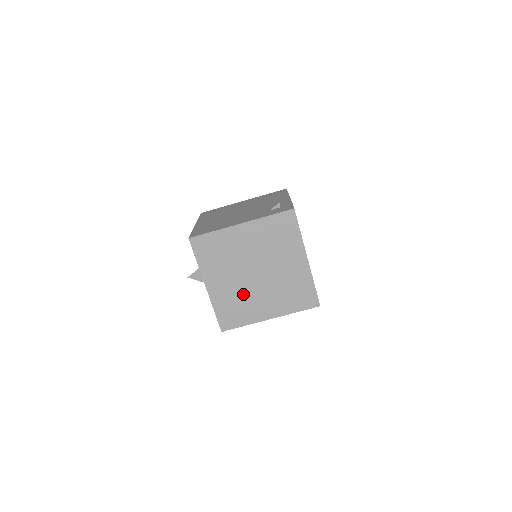
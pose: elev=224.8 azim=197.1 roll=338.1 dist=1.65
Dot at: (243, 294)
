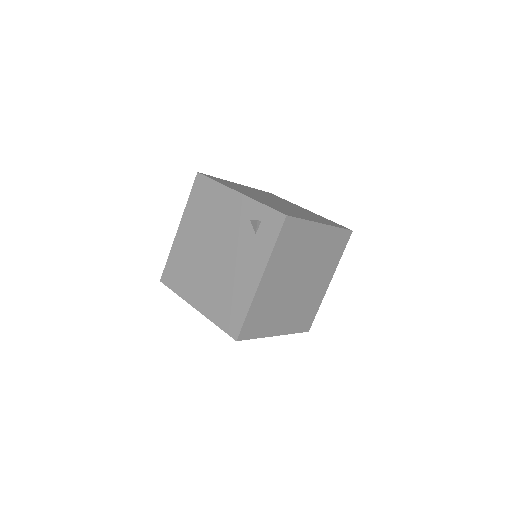
Dot at: (302, 301)
